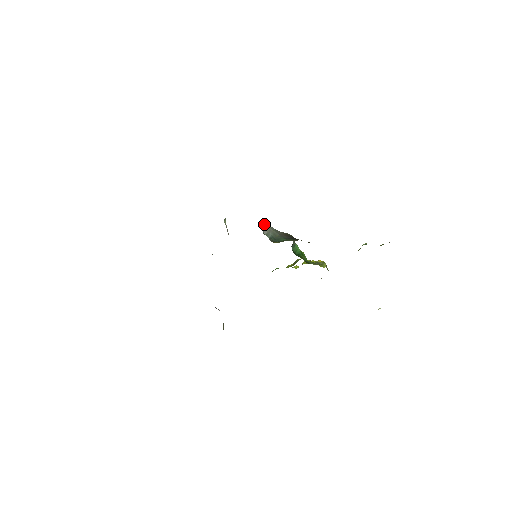
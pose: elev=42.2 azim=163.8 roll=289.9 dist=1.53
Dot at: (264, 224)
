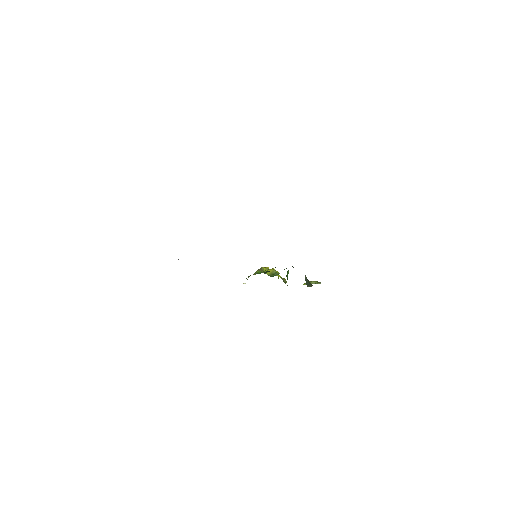
Dot at: occluded
